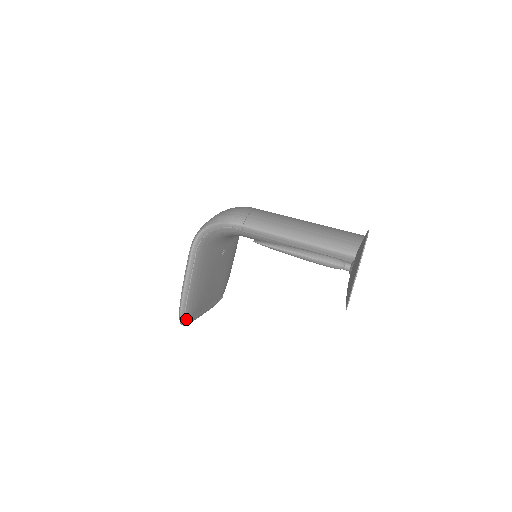
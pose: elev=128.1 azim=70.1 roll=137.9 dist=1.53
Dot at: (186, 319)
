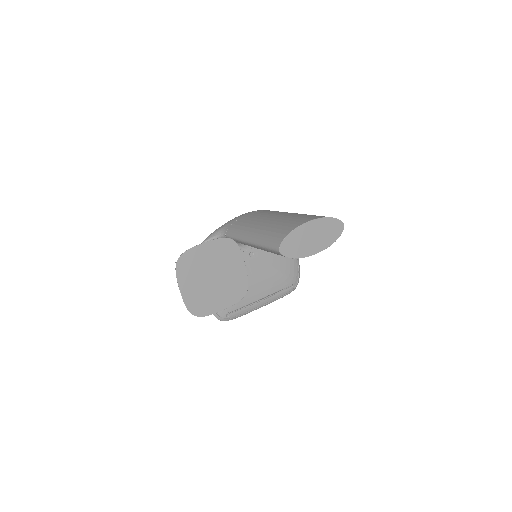
Dot at: (222, 316)
